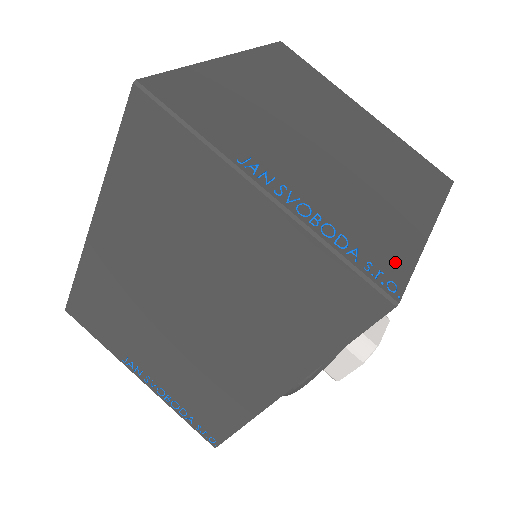
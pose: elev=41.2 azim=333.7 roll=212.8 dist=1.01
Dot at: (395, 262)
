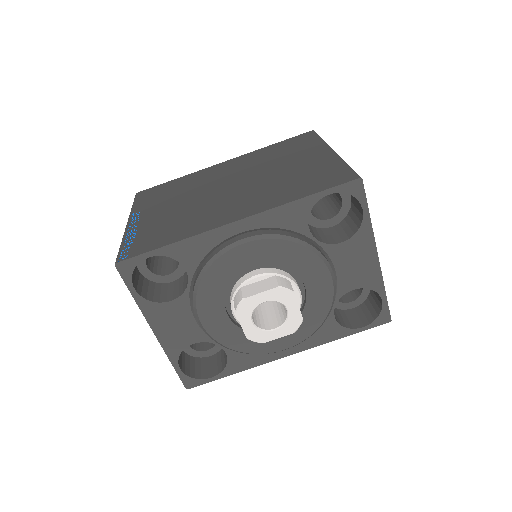
Dot at: occluded
